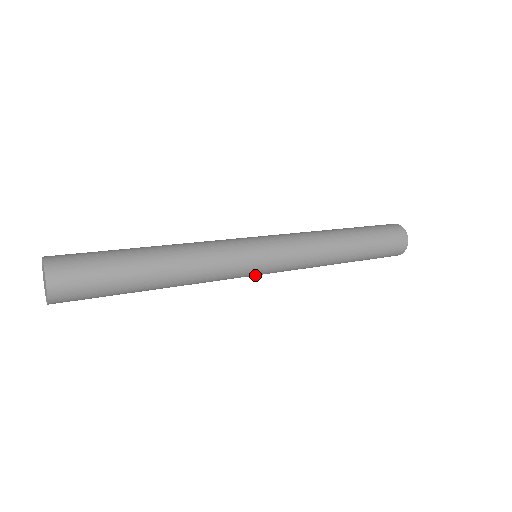
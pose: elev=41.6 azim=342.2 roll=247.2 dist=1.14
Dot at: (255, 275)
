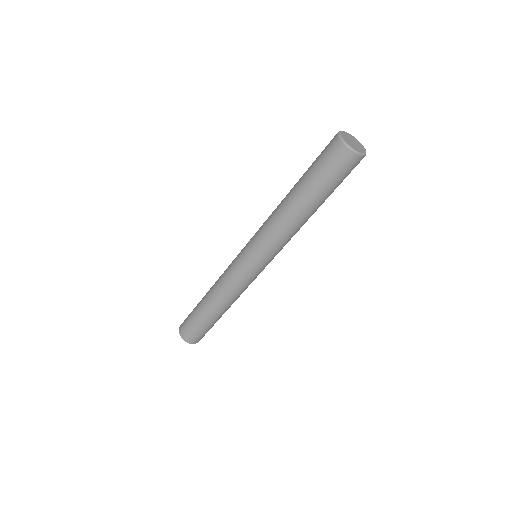
Dot at: occluded
